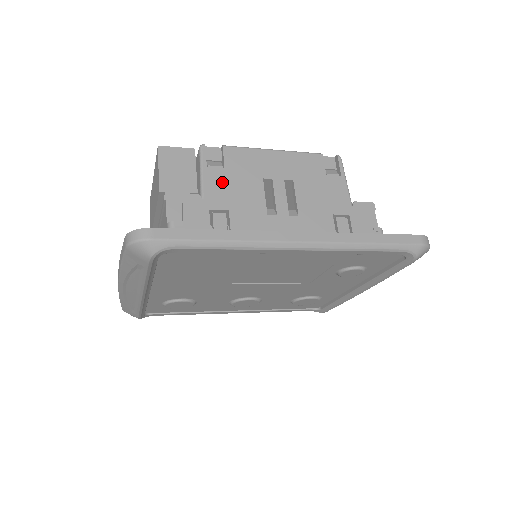
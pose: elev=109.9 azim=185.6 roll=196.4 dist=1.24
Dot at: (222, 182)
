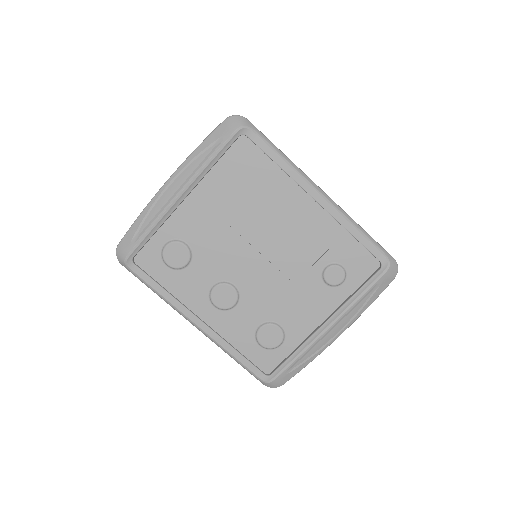
Dot at: occluded
